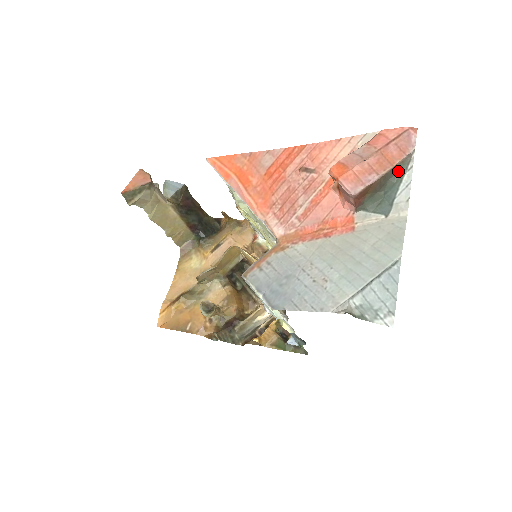
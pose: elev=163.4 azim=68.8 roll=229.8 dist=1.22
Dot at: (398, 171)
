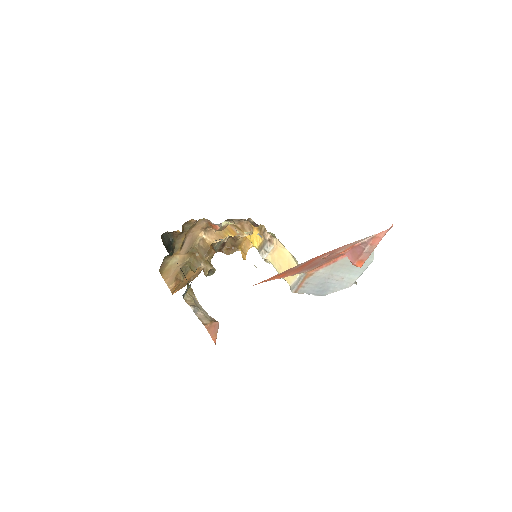
Dot at: occluded
